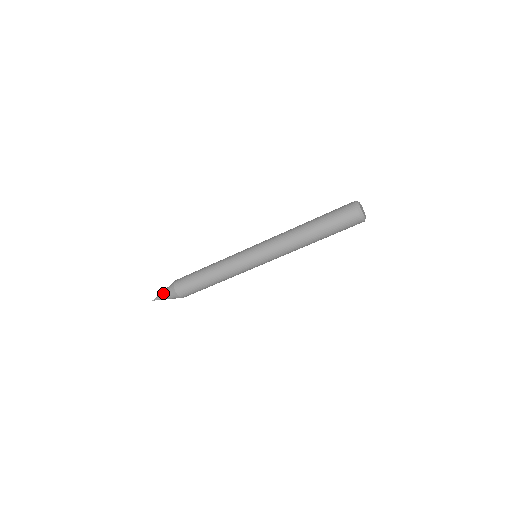
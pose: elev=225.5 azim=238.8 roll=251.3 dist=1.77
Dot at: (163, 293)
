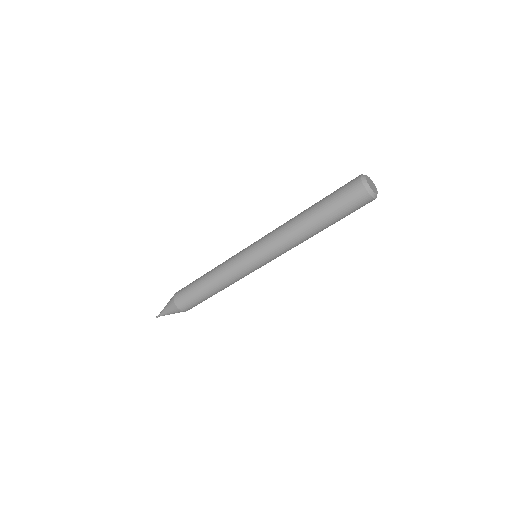
Dot at: occluded
